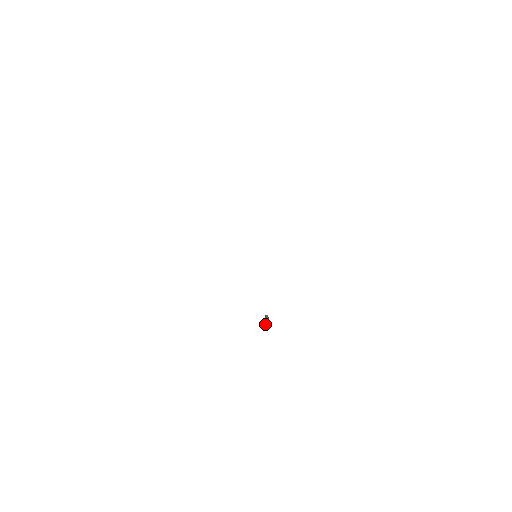
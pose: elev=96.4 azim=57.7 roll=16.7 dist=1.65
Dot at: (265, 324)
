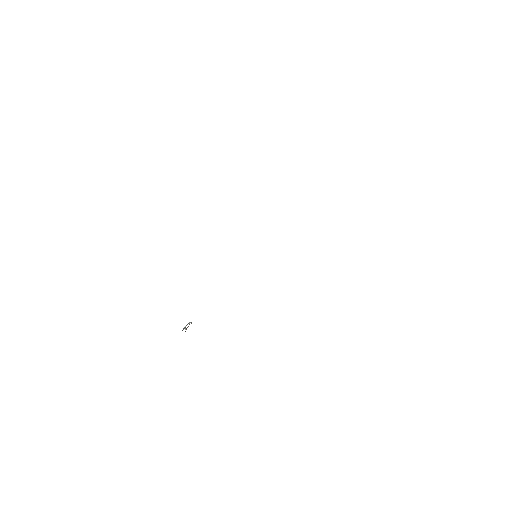
Dot at: occluded
